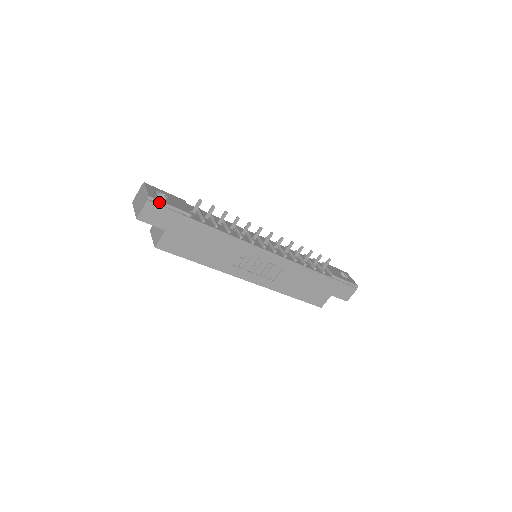
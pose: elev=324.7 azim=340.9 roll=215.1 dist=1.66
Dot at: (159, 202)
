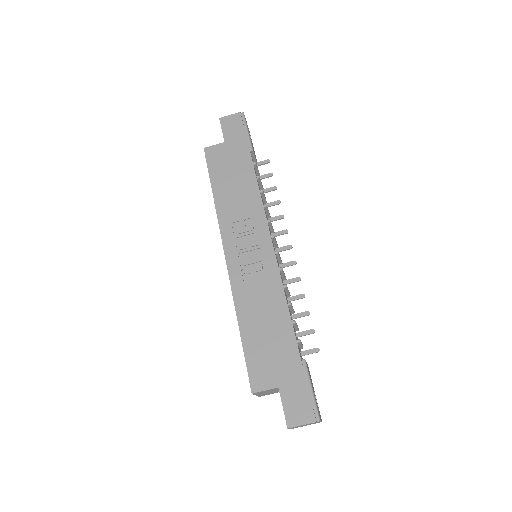
Dot at: (245, 121)
